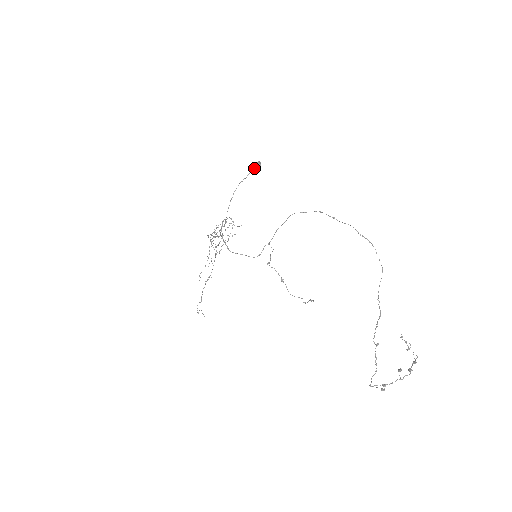
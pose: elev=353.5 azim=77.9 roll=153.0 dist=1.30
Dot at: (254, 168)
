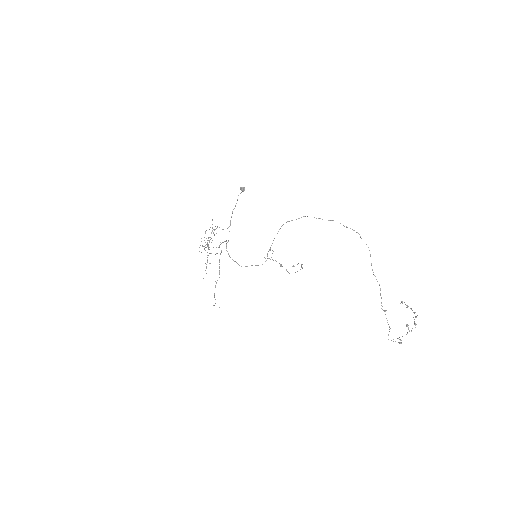
Dot at: occluded
